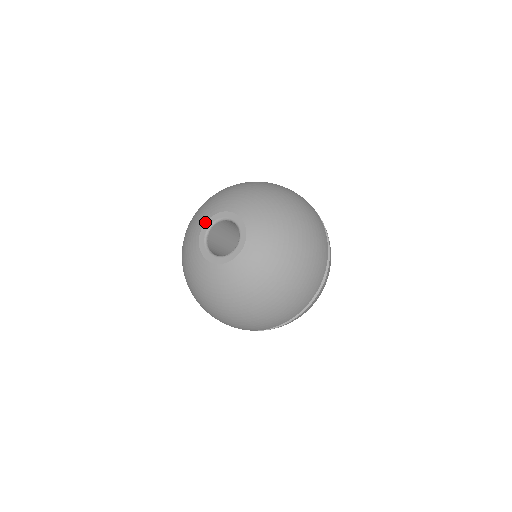
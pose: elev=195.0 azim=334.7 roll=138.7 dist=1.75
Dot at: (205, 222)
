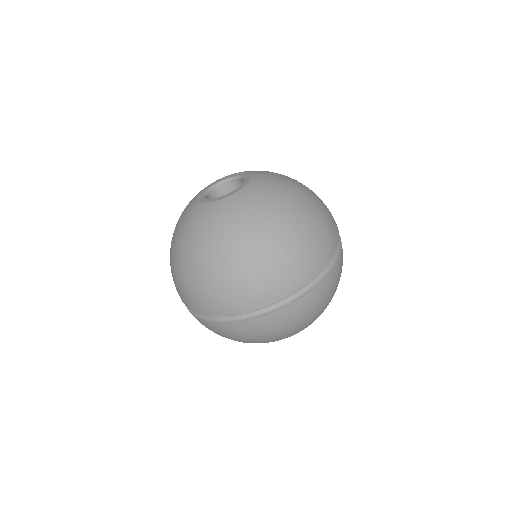
Dot at: (213, 182)
